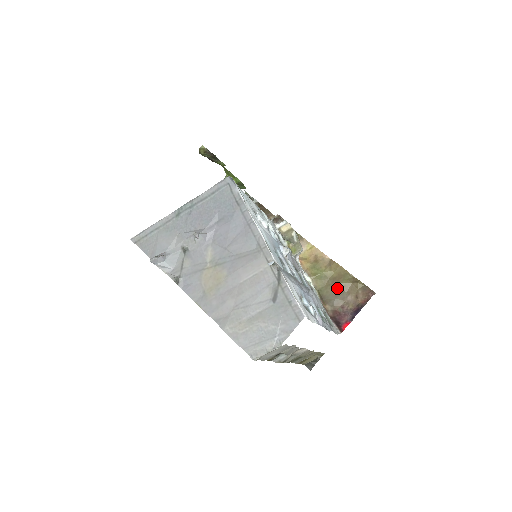
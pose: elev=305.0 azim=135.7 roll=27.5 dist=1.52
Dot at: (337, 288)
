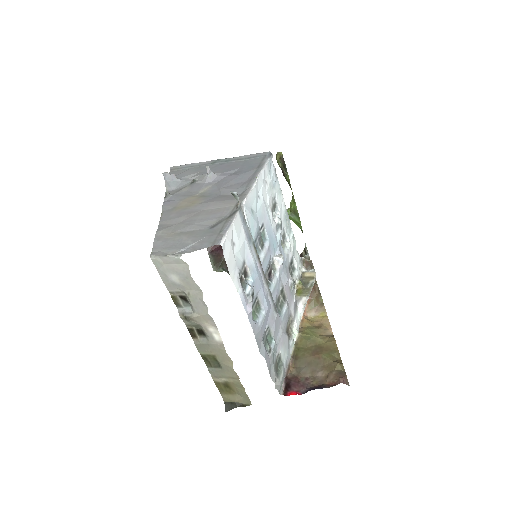
Dot at: (315, 356)
